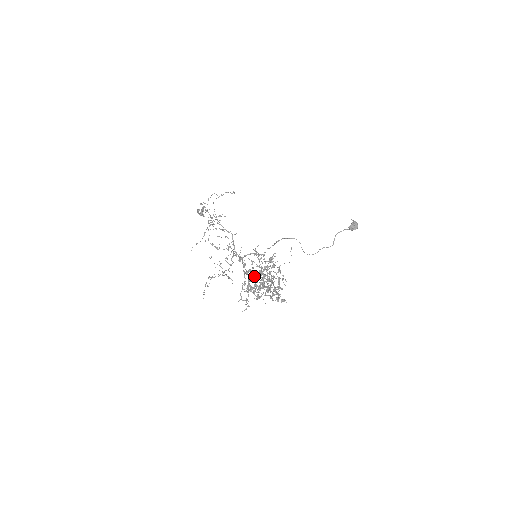
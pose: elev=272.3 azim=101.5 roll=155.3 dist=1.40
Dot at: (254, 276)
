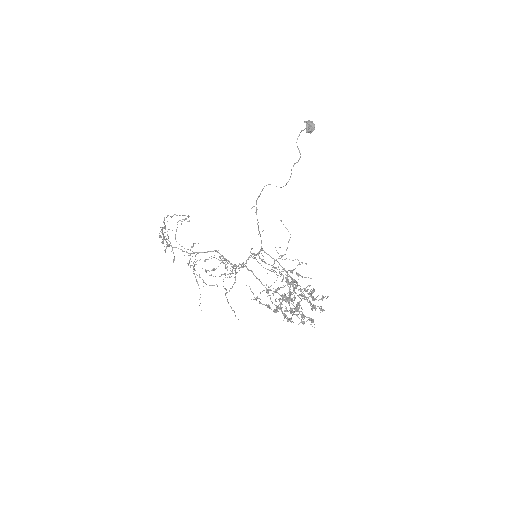
Dot at: (282, 301)
